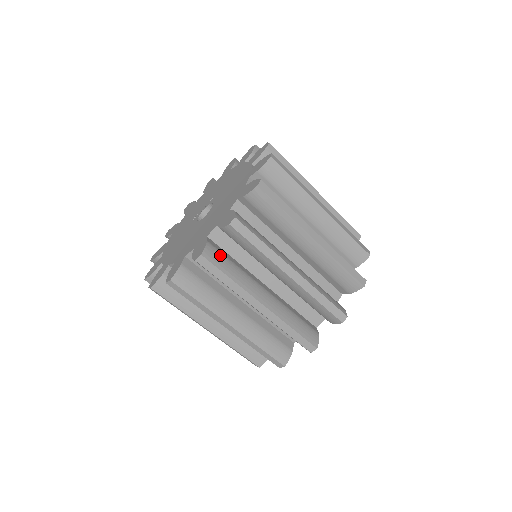
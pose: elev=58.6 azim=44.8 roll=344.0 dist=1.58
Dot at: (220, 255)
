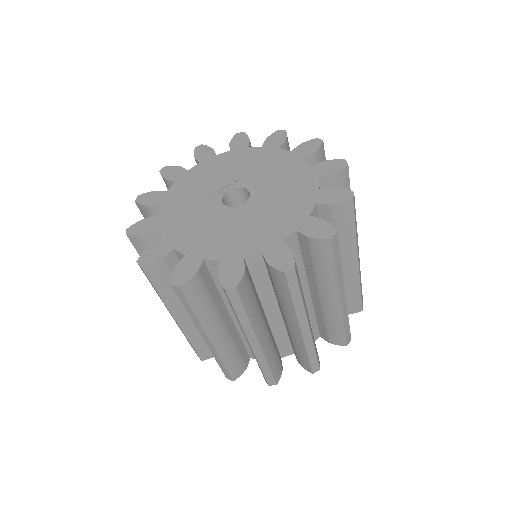
Dot at: occluded
